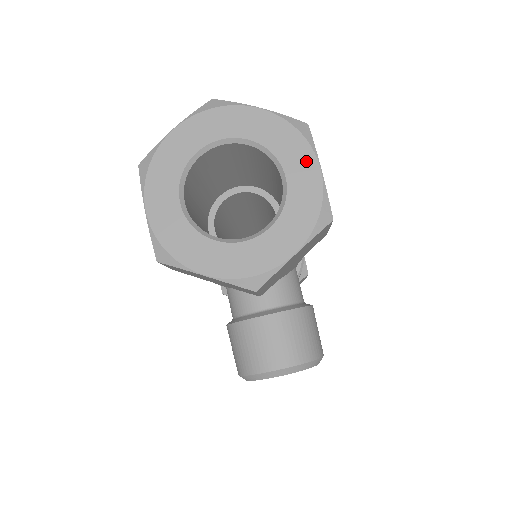
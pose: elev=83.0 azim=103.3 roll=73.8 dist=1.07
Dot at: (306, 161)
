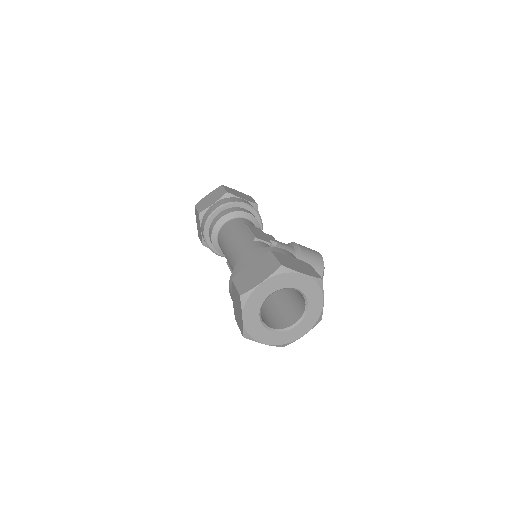
Dot at: (297, 278)
